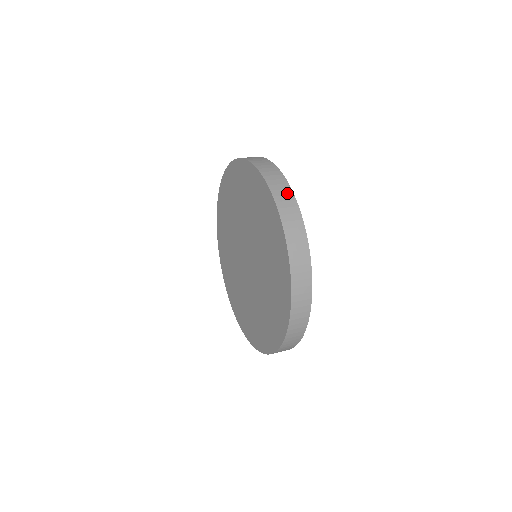
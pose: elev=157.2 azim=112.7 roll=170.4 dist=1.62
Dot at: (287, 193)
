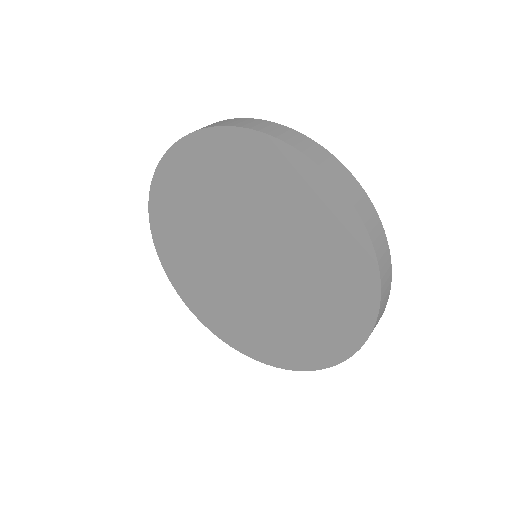
Dot at: (376, 222)
